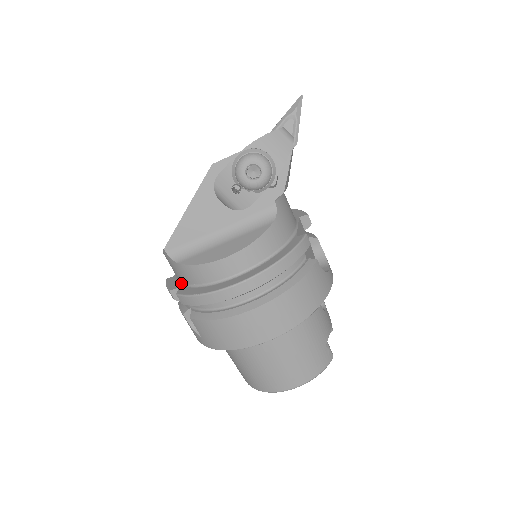
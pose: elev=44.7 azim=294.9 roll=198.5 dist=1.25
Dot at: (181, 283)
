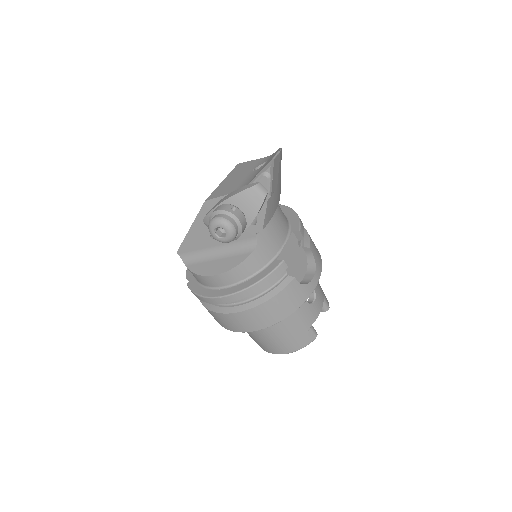
Dot at: occluded
